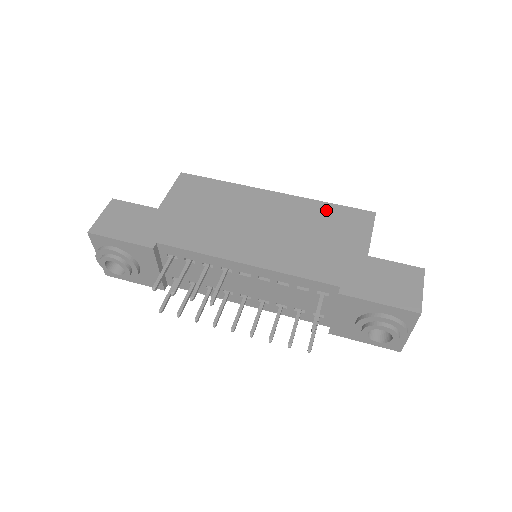
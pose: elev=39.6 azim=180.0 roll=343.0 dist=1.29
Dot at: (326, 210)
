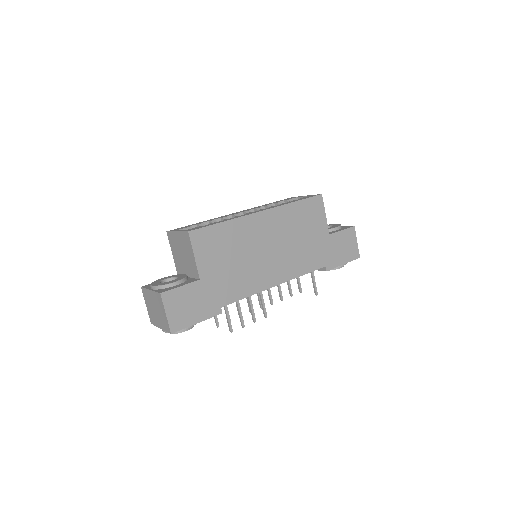
Dot at: (297, 210)
